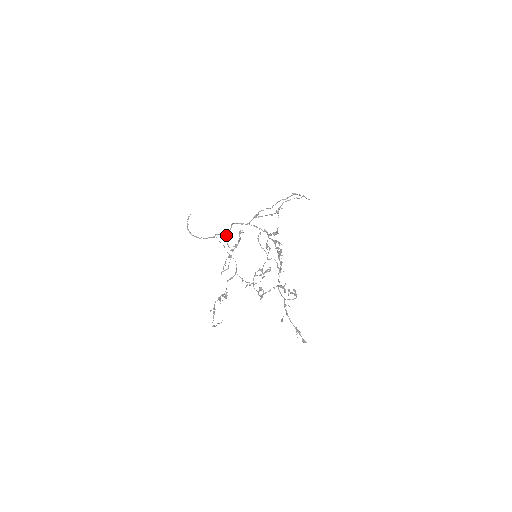
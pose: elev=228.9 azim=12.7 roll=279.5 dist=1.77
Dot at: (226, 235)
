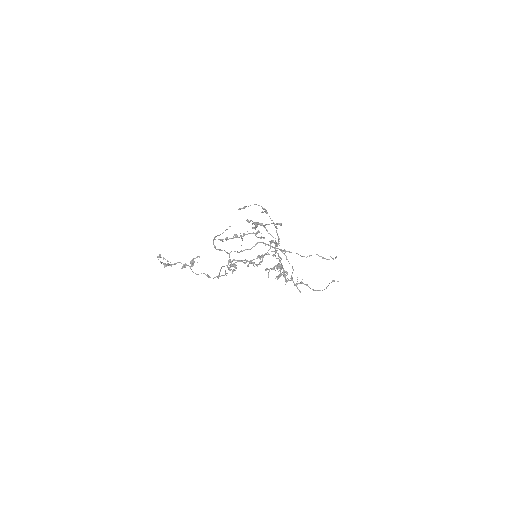
Dot at: (242, 251)
